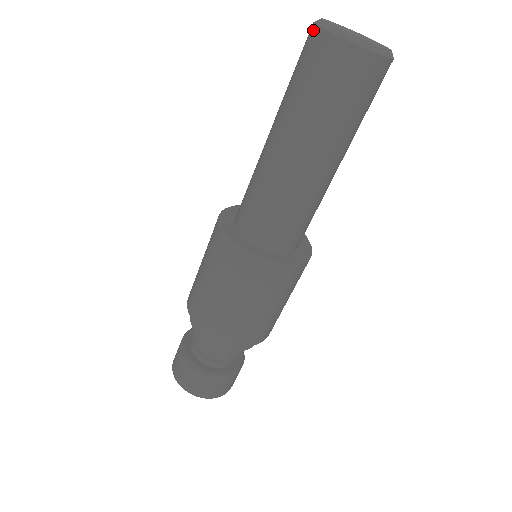
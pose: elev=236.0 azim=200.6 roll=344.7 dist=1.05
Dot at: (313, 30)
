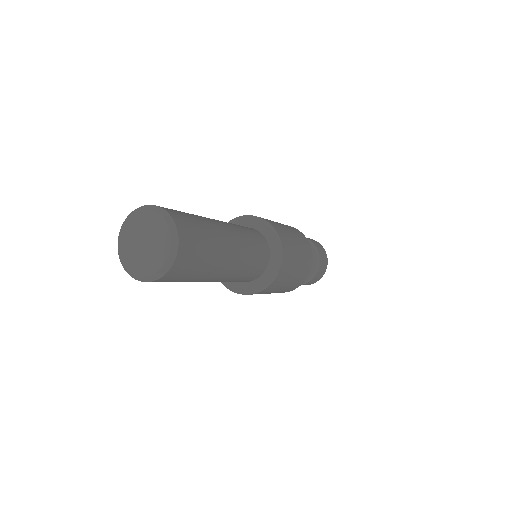
Dot at: occluded
